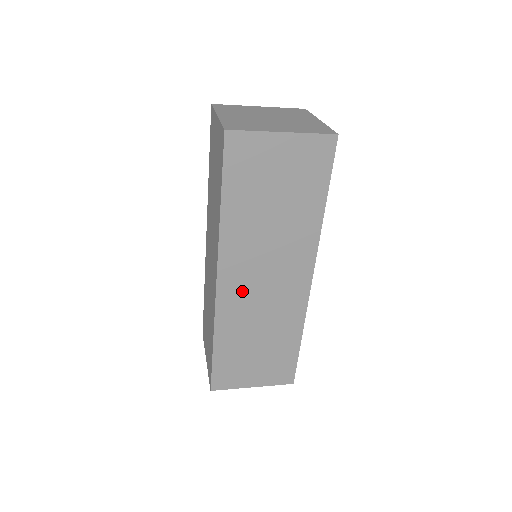
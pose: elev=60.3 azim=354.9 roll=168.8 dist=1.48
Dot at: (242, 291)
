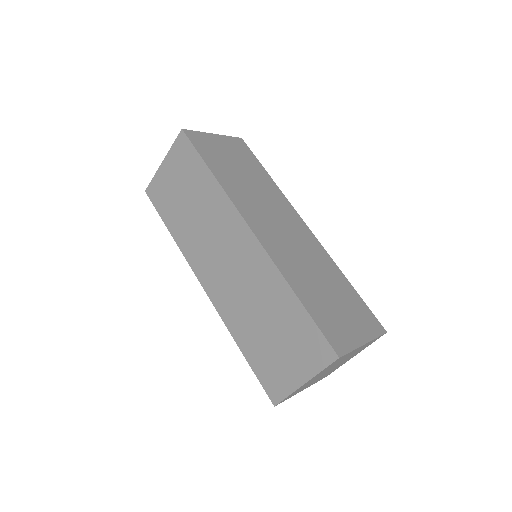
Dot at: (274, 237)
